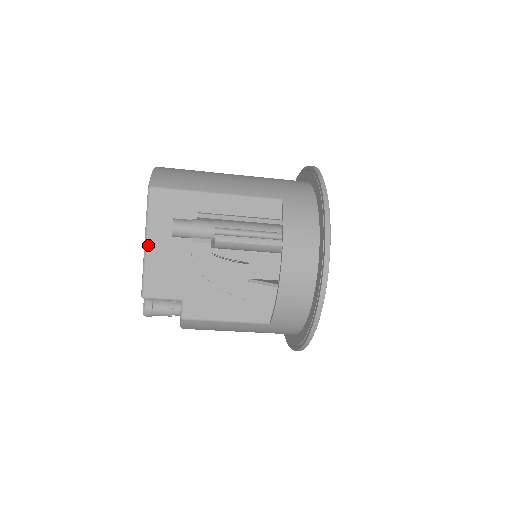
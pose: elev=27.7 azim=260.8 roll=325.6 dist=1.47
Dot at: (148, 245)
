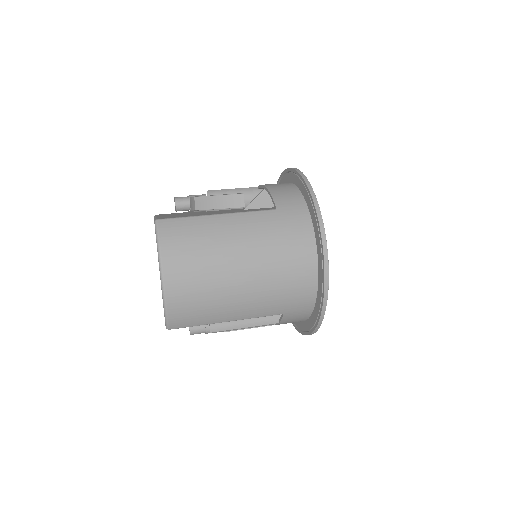
Dot at: occluded
